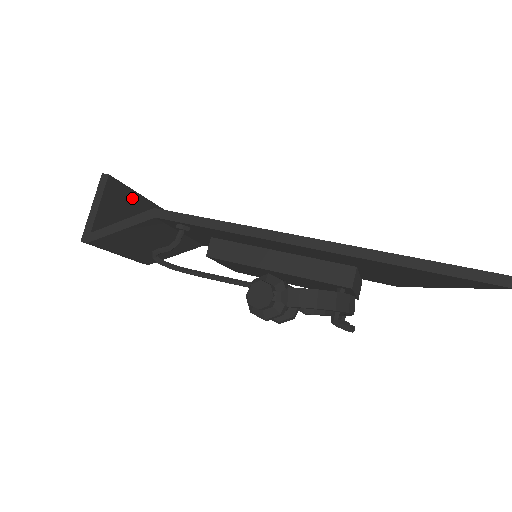
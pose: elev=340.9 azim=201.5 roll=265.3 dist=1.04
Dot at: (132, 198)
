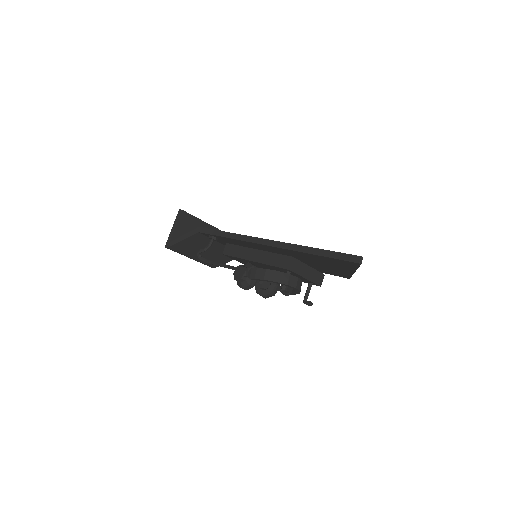
Dot at: (200, 224)
